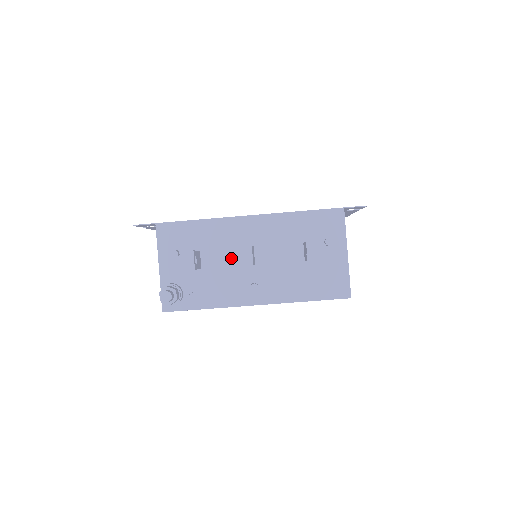
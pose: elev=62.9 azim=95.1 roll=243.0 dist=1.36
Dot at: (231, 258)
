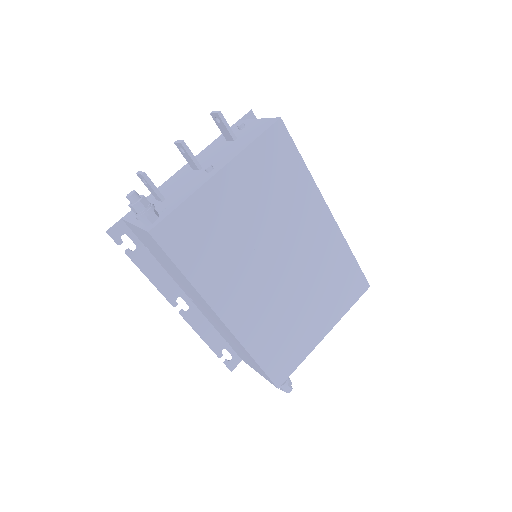
Dot at: (184, 181)
